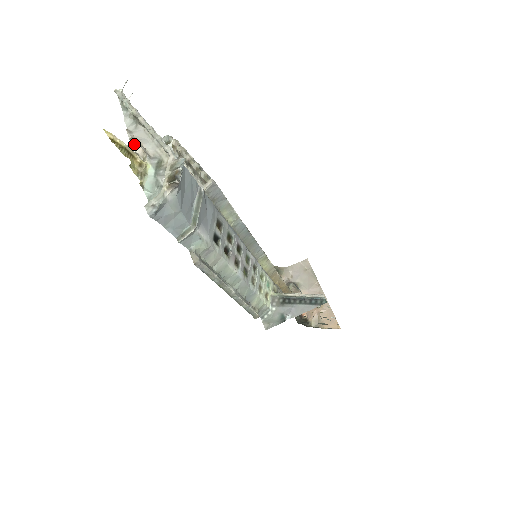
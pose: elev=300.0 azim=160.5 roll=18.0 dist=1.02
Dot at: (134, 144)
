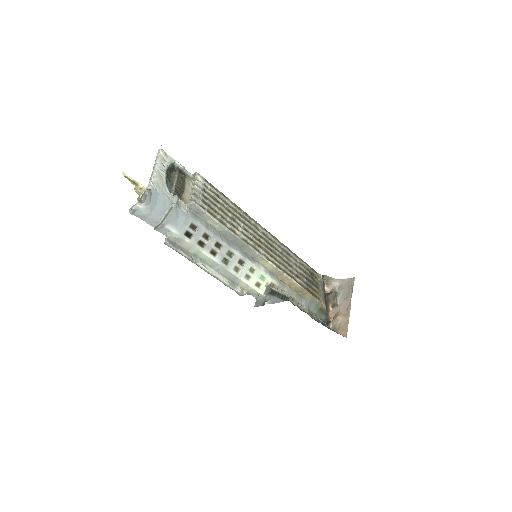
Dot at: occluded
